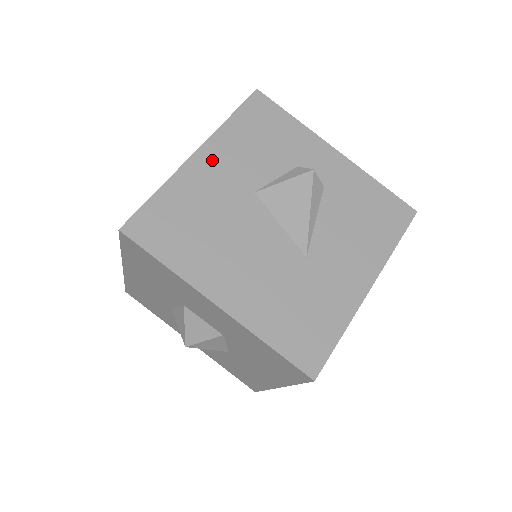
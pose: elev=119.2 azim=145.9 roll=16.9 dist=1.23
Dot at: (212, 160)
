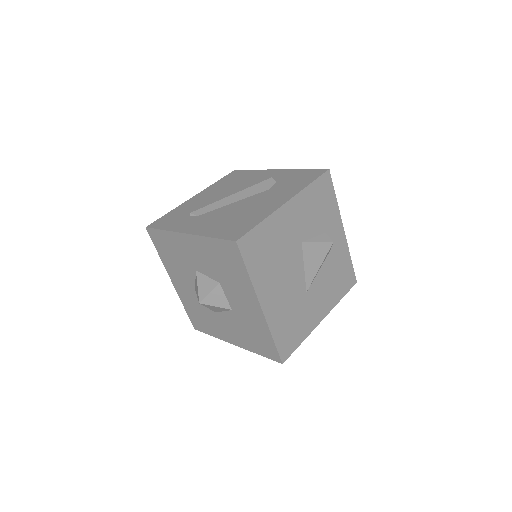
Dot at: (293, 211)
